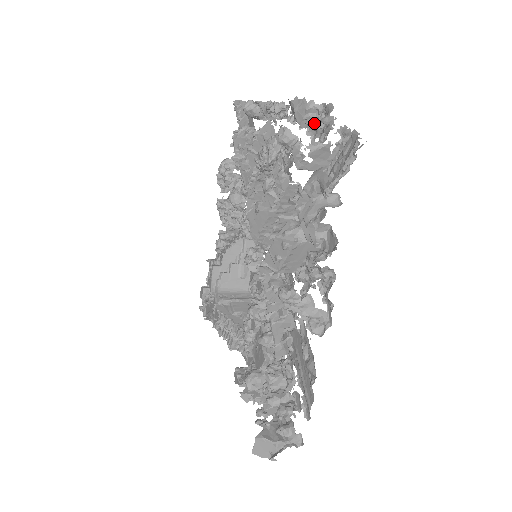
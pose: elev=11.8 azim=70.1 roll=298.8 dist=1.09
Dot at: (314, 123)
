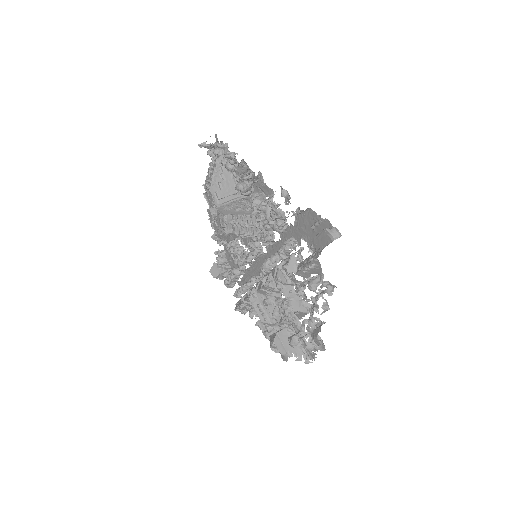
Dot at: (317, 335)
